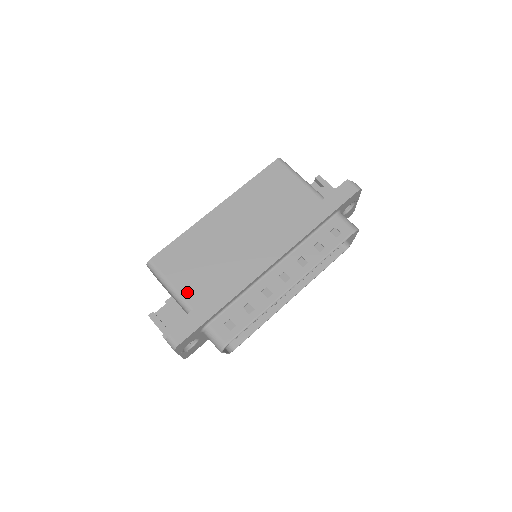
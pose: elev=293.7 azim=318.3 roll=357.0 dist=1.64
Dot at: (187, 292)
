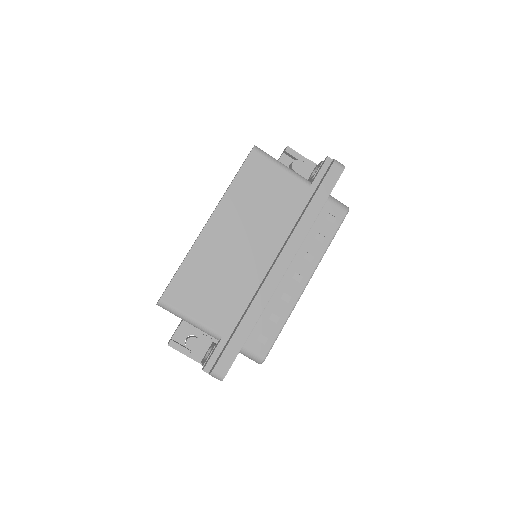
Dot at: (211, 321)
